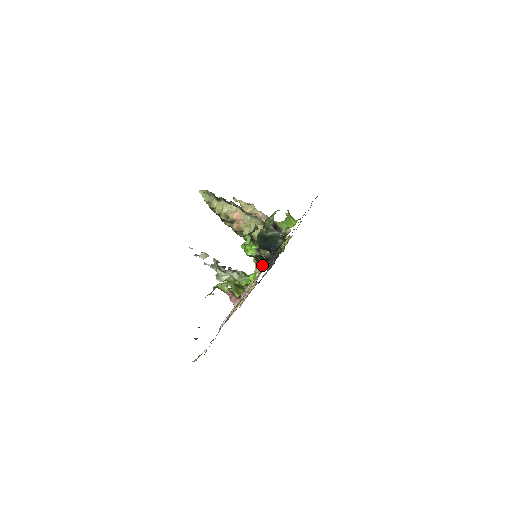
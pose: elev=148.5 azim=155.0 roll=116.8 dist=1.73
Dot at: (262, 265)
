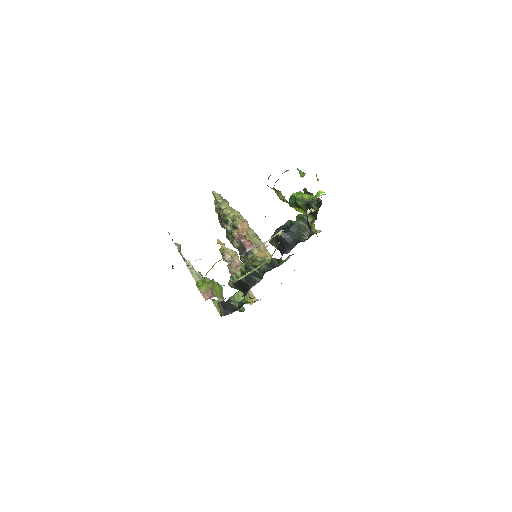
Dot at: occluded
